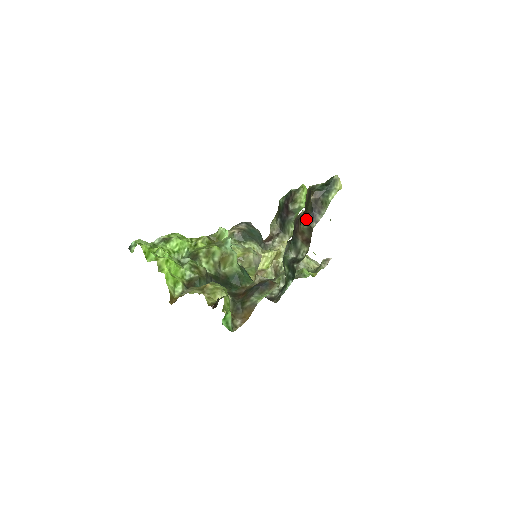
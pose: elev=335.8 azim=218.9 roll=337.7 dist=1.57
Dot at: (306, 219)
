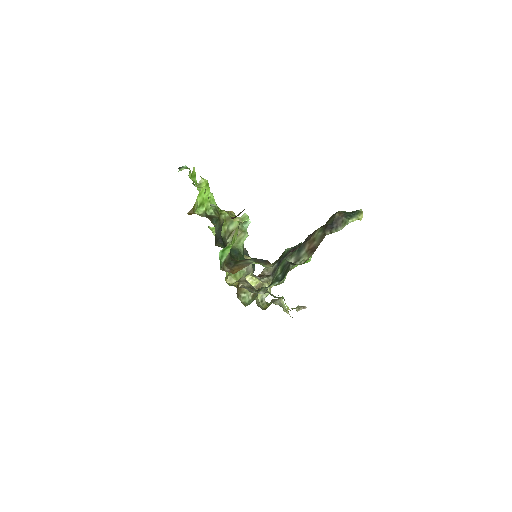
Dot at: (324, 227)
